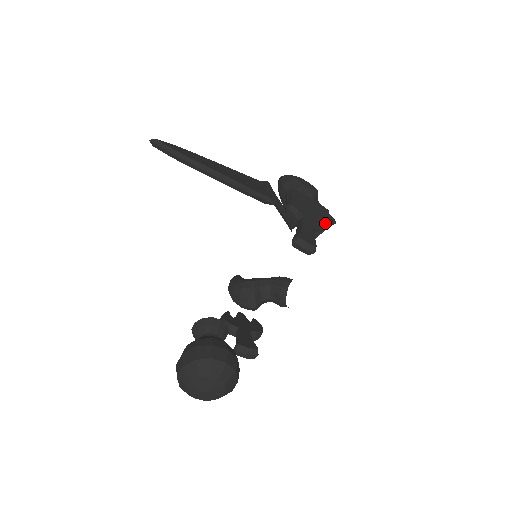
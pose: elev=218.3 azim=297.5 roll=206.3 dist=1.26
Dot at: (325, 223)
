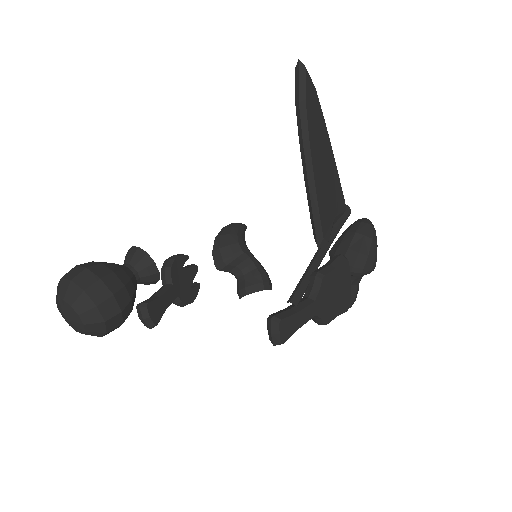
Dot at: (326, 322)
